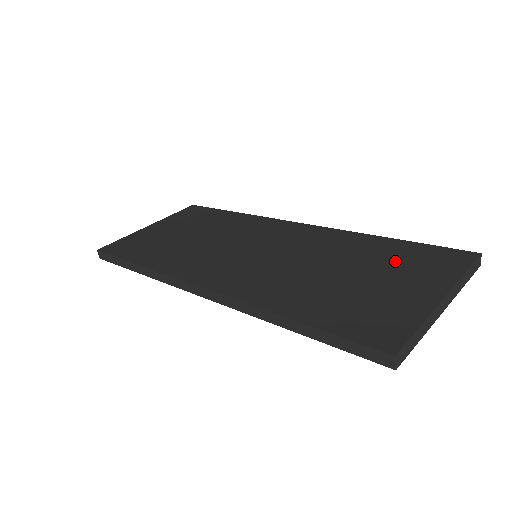
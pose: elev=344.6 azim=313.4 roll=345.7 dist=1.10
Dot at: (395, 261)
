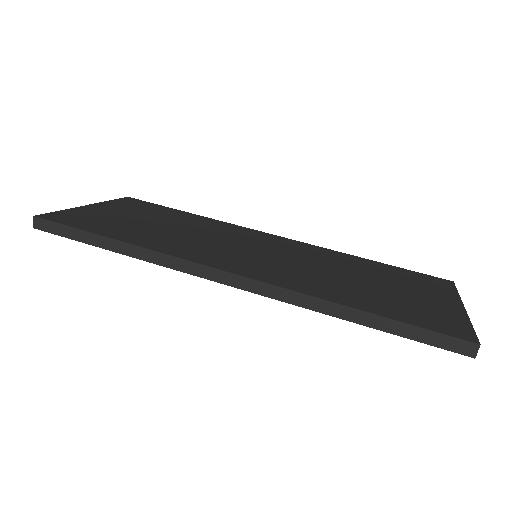
Dot at: (398, 278)
